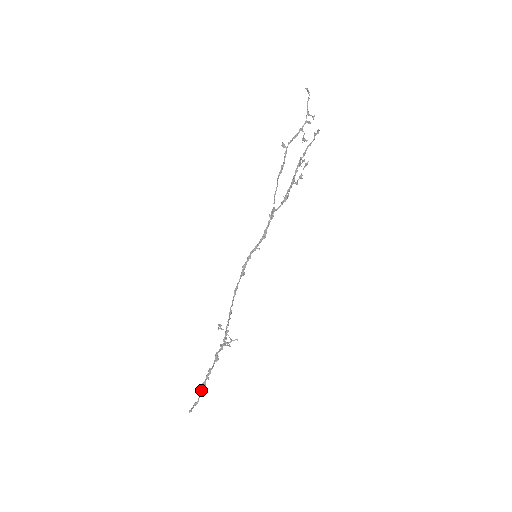
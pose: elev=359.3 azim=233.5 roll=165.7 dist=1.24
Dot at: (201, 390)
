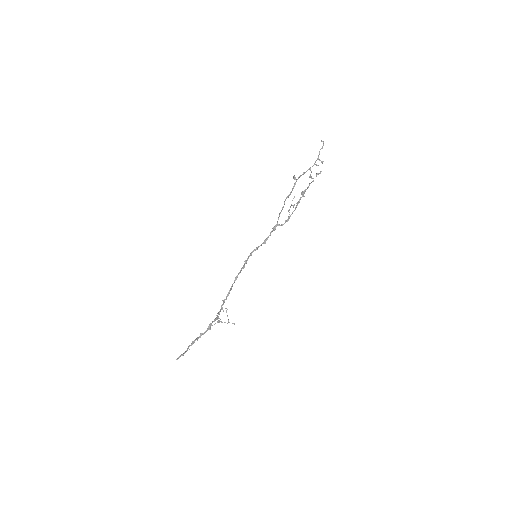
Dot at: (189, 346)
